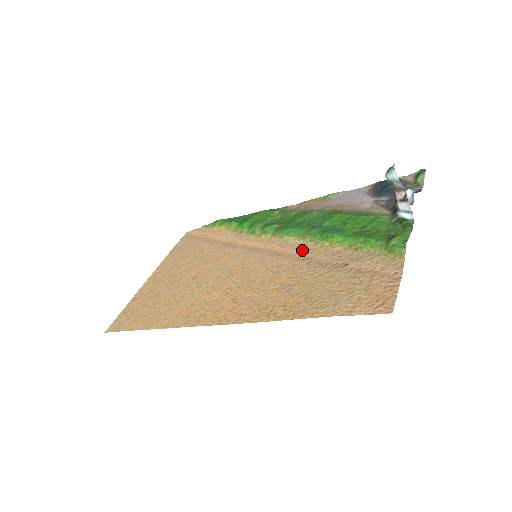
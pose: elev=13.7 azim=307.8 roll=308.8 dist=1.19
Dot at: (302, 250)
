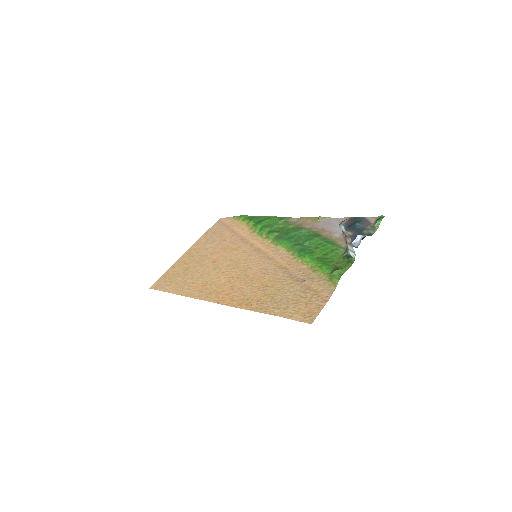
Dot at: (285, 260)
